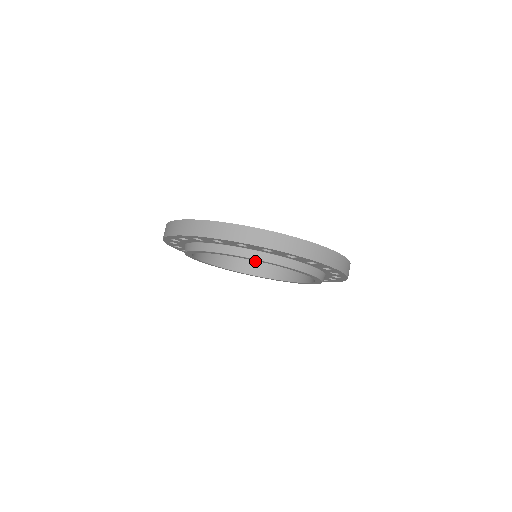
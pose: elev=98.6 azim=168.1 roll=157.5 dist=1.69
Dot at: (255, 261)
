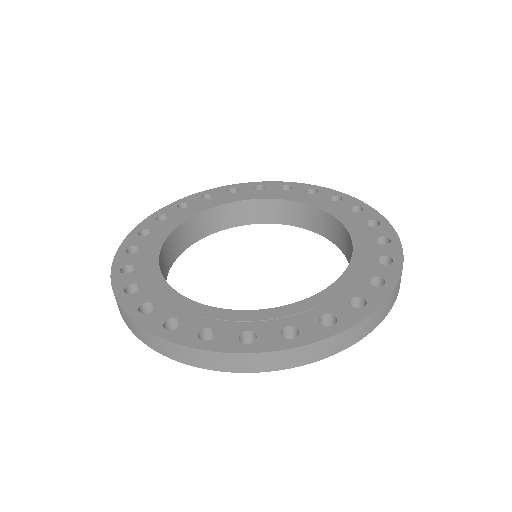
Dot at: (307, 211)
